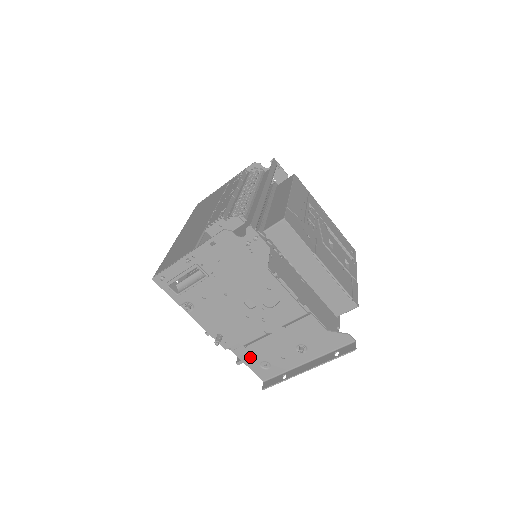
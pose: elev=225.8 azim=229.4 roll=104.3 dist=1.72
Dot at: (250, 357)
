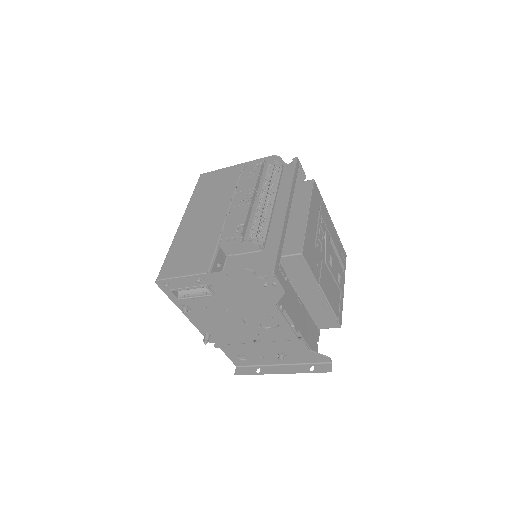
Dot at: (231, 350)
